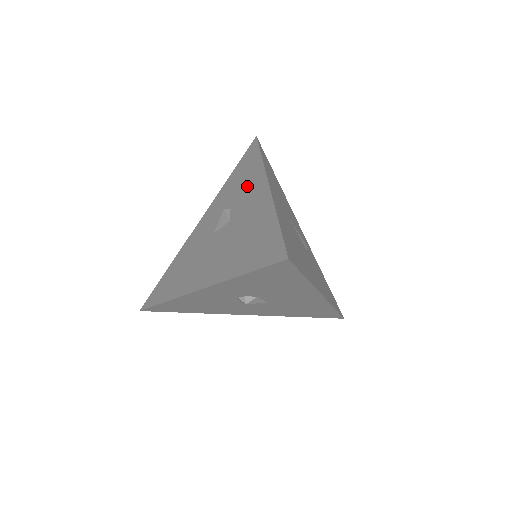
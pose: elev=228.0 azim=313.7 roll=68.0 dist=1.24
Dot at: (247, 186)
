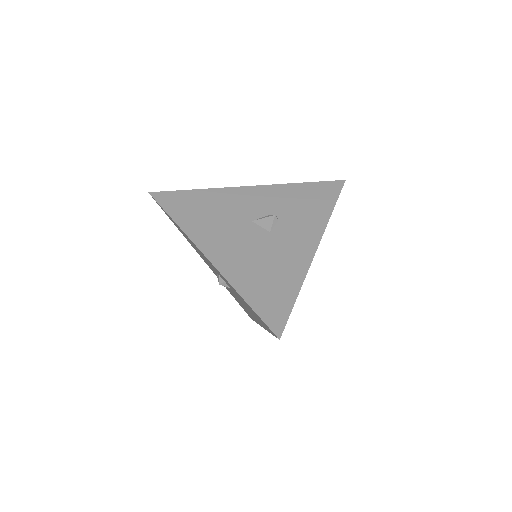
Dot at: (304, 221)
